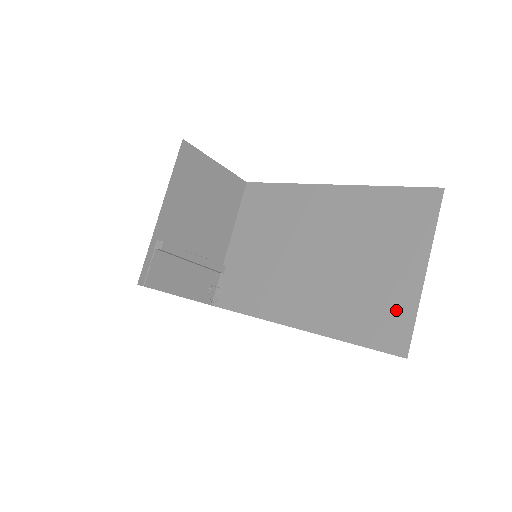
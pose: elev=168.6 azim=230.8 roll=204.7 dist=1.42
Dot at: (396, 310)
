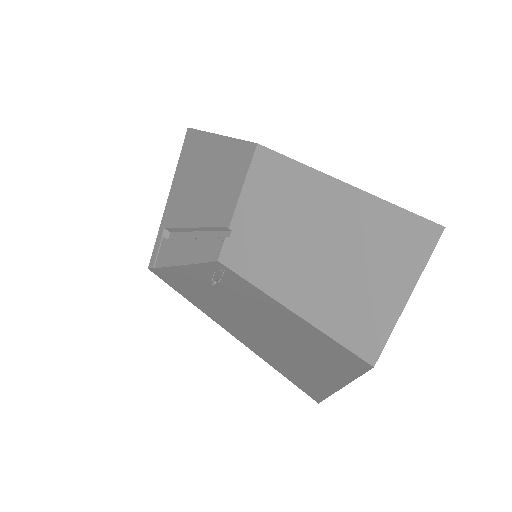
Dot at: (374, 325)
